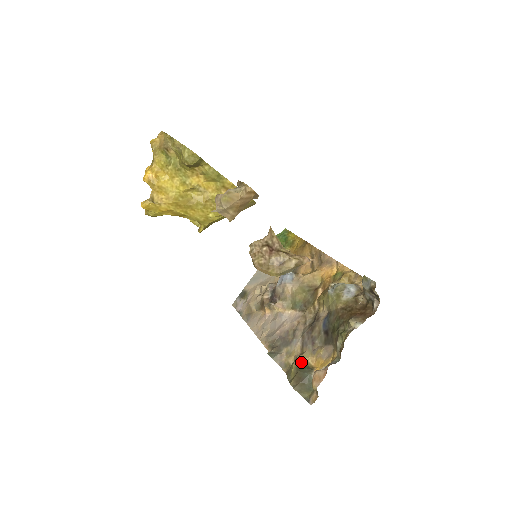
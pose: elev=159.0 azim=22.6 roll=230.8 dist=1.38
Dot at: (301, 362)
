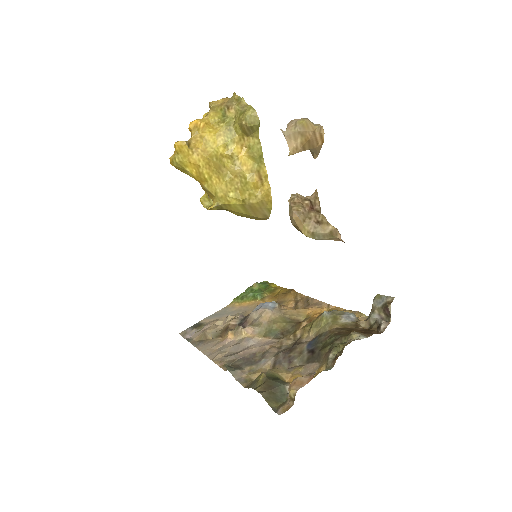
Dot at: (273, 374)
